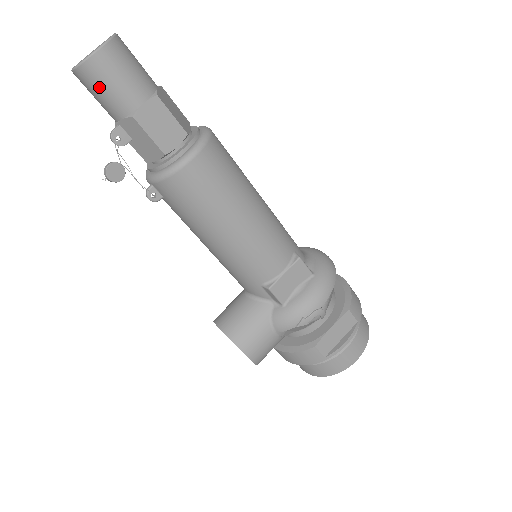
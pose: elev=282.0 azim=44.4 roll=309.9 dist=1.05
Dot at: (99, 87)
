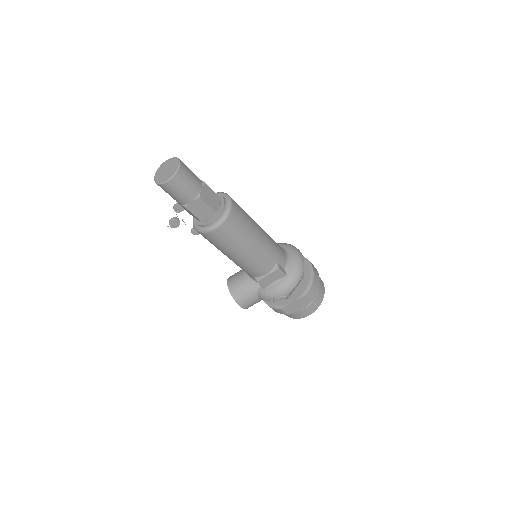
Dot at: (168, 193)
